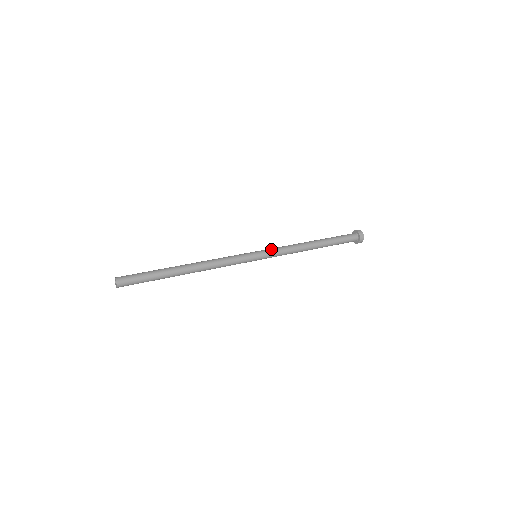
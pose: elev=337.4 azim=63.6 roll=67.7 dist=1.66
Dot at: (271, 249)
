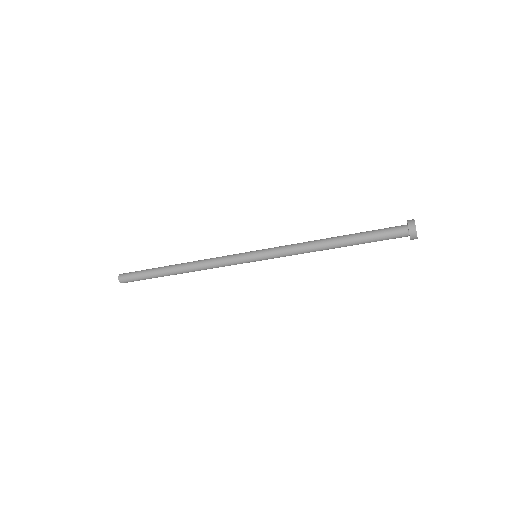
Dot at: occluded
